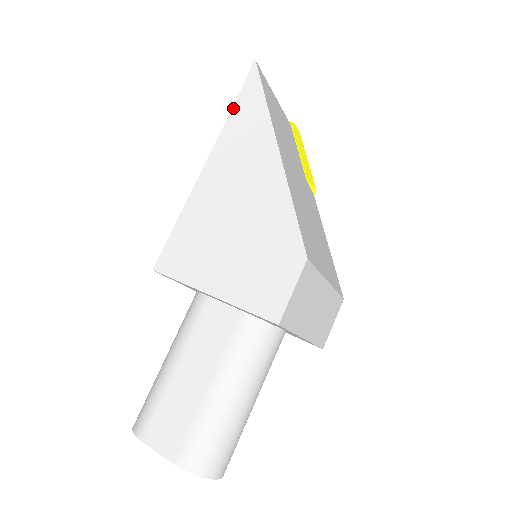
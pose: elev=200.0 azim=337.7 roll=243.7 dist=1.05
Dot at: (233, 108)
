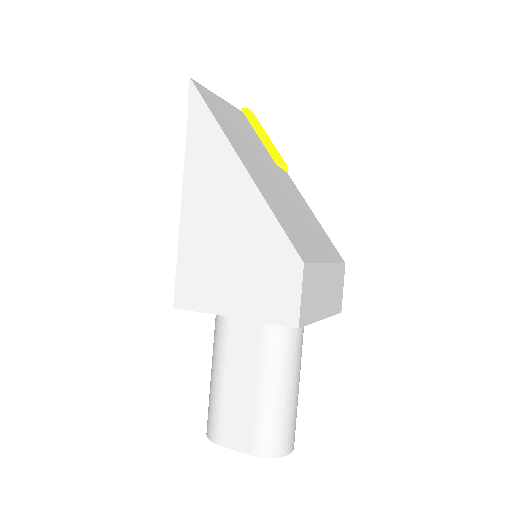
Dot at: (187, 134)
